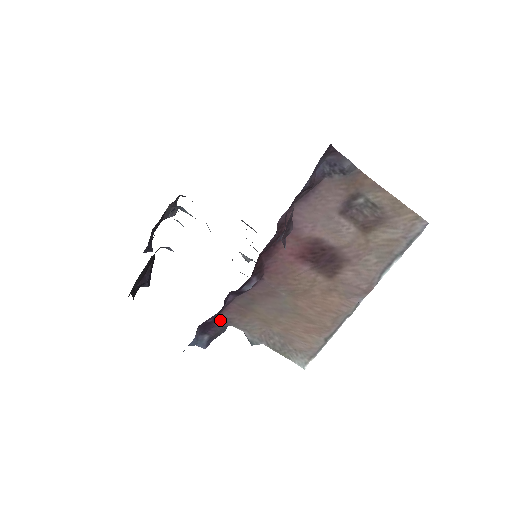
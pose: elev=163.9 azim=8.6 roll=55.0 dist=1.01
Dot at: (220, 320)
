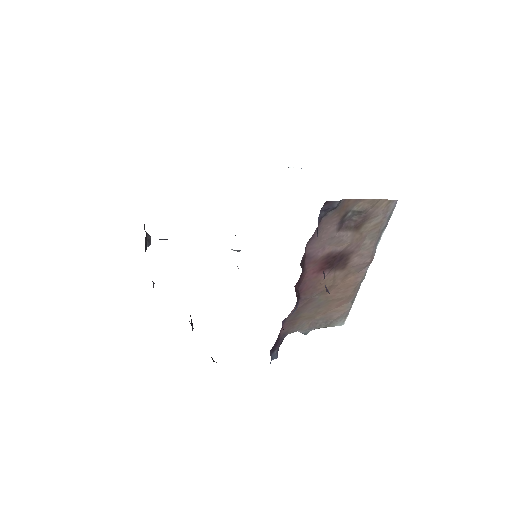
Dot at: (280, 337)
